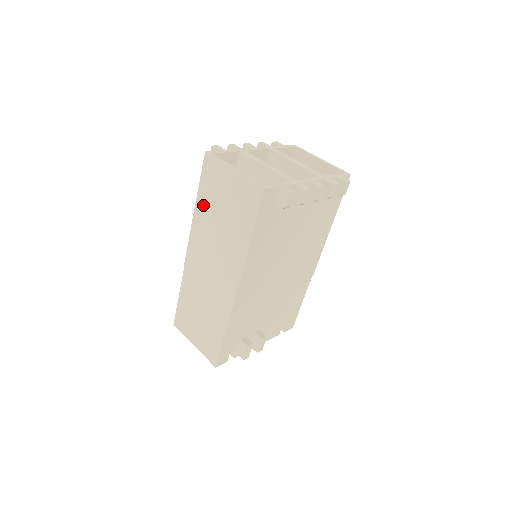
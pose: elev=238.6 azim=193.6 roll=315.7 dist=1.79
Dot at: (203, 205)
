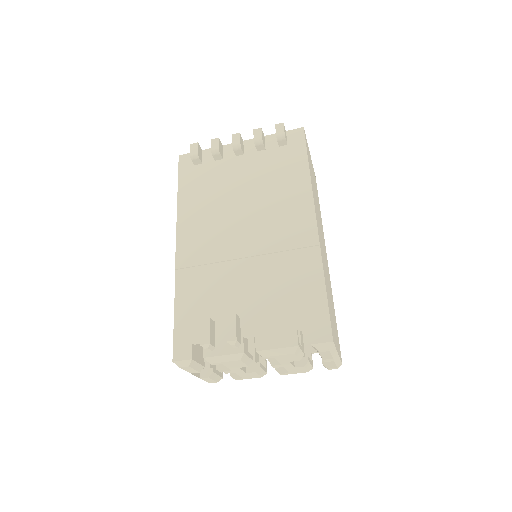
Dot at: occluded
